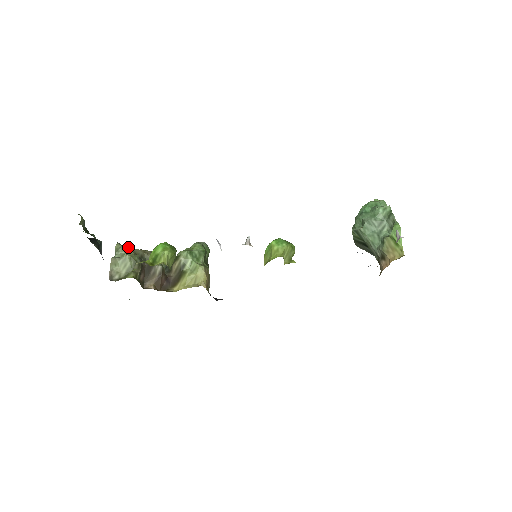
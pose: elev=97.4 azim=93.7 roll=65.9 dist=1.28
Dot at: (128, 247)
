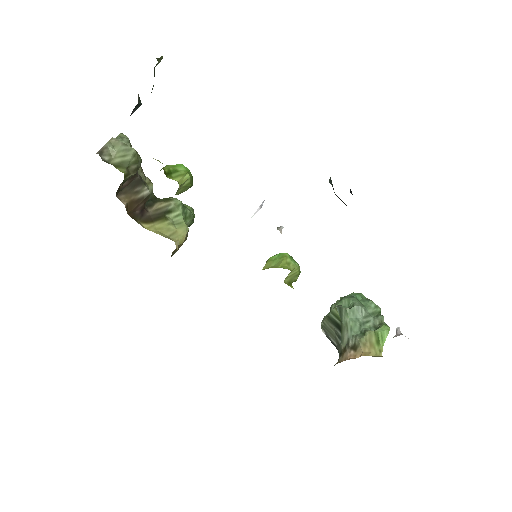
Dot at: occluded
